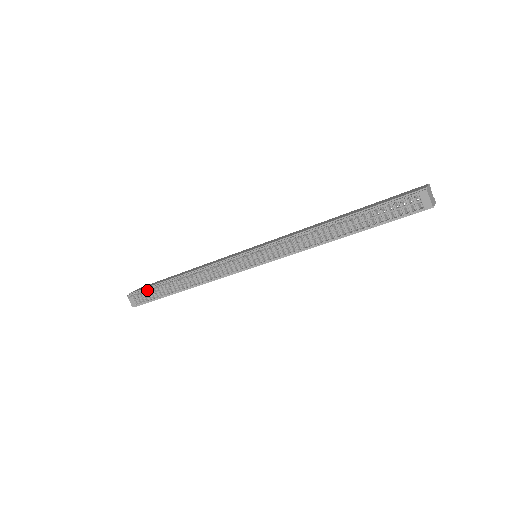
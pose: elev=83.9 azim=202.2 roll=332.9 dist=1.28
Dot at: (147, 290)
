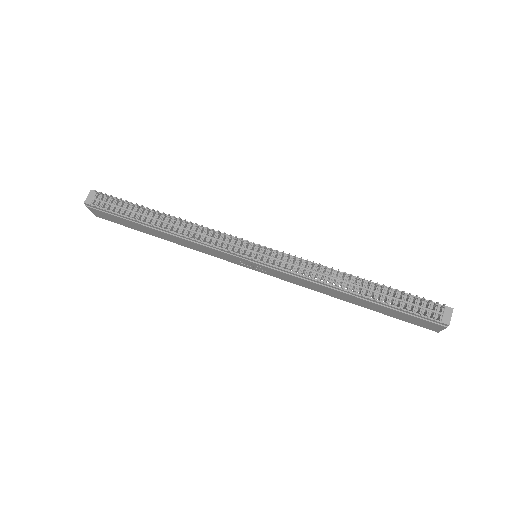
Dot at: occluded
